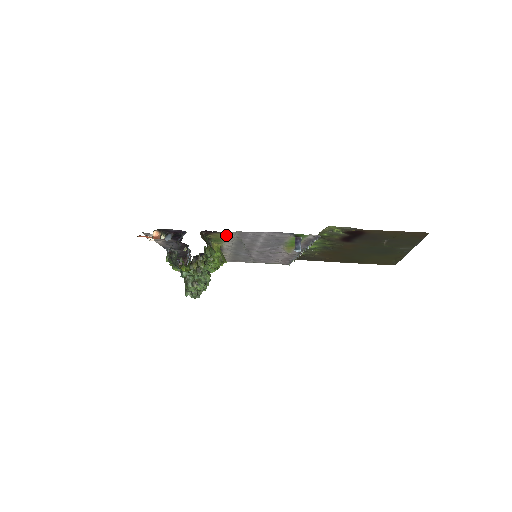
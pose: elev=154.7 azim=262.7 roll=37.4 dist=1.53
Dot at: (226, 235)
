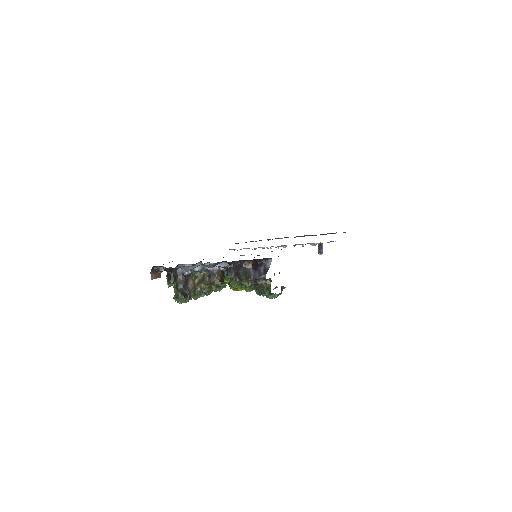
Dot at: occluded
